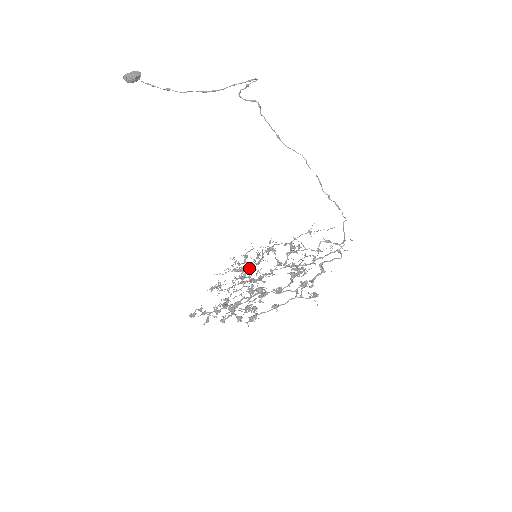
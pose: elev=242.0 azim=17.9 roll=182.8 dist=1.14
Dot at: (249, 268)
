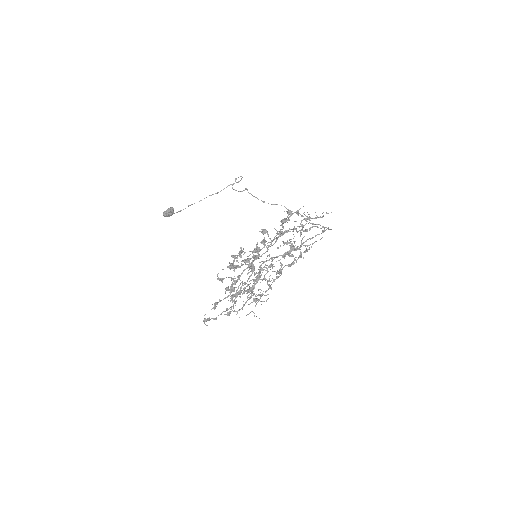
Dot at: occluded
